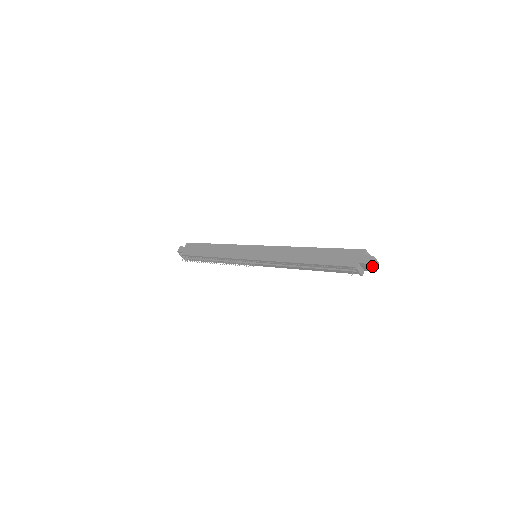
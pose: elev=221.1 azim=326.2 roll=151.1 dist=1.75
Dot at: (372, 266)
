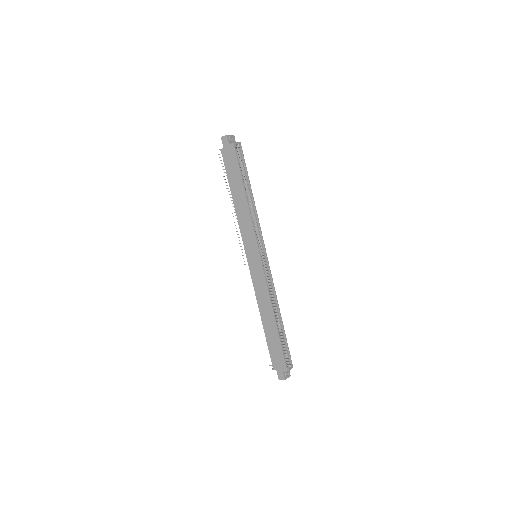
Dot at: (280, 378)
